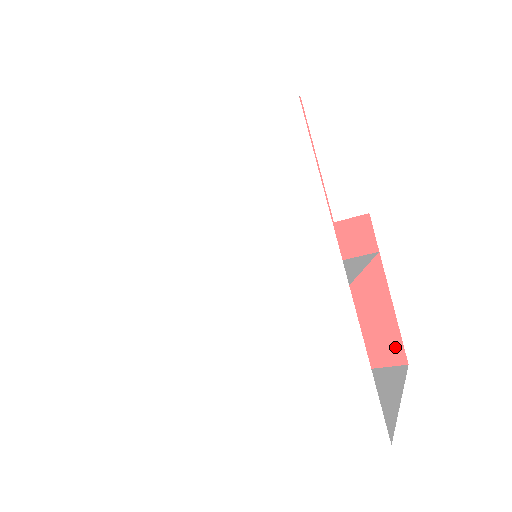
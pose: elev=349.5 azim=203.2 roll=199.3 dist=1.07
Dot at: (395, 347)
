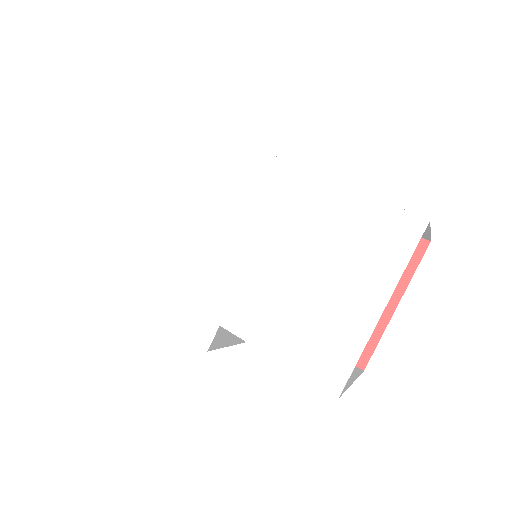
Dot at: occluded
